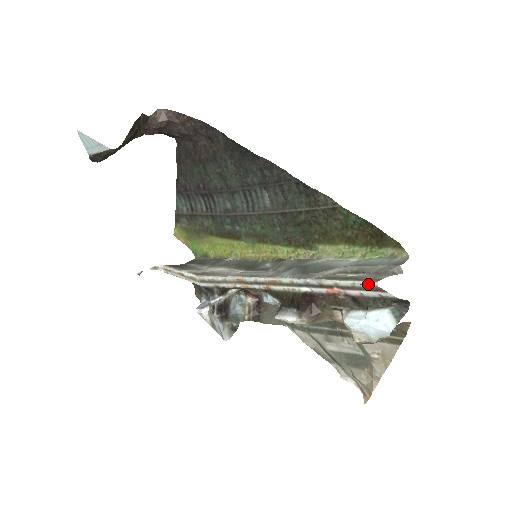
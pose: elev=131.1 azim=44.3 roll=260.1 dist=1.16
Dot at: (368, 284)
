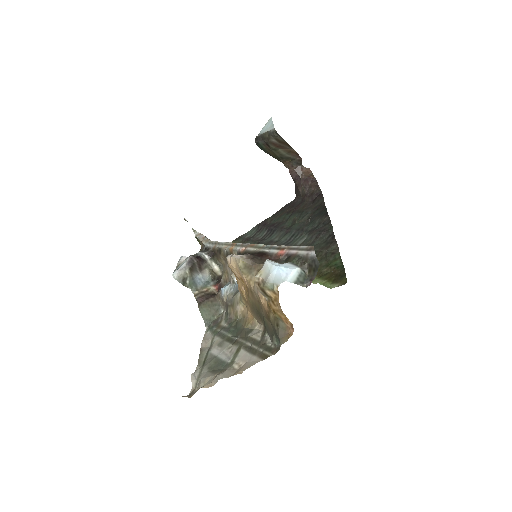
Dot at: (309, 246)
